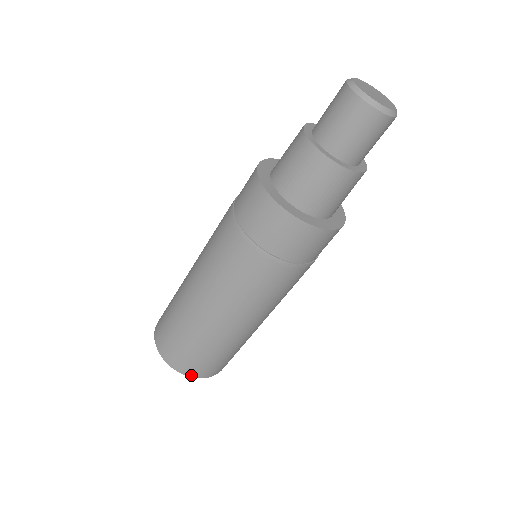
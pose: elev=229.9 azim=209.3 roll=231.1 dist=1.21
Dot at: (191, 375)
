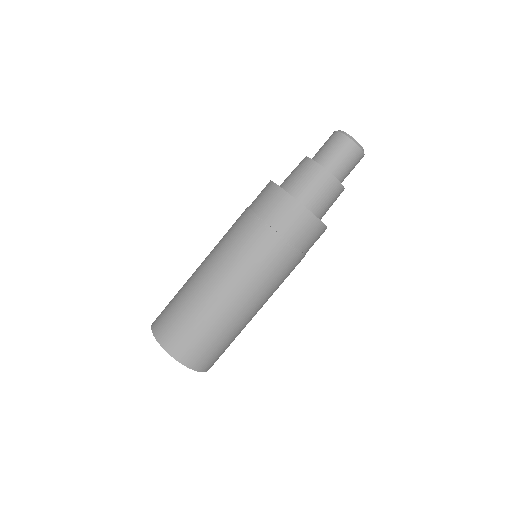
Dot at: (158, 338)
